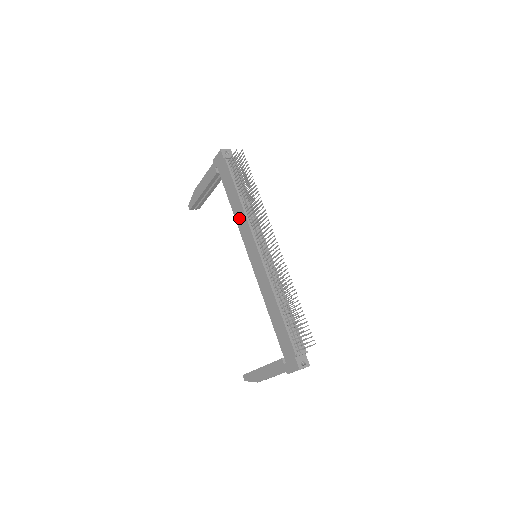
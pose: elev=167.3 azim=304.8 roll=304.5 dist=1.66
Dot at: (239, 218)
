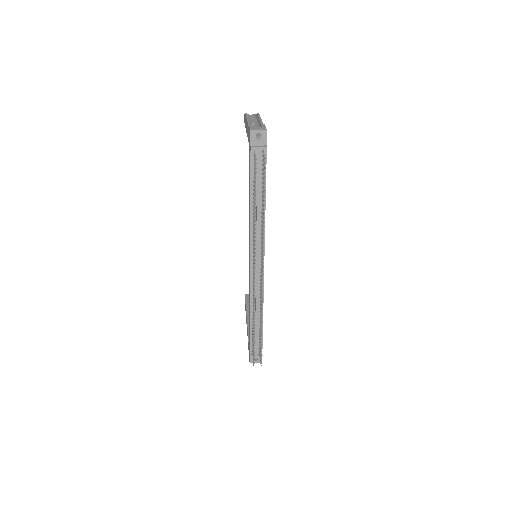
Dot at: (249, 216)
